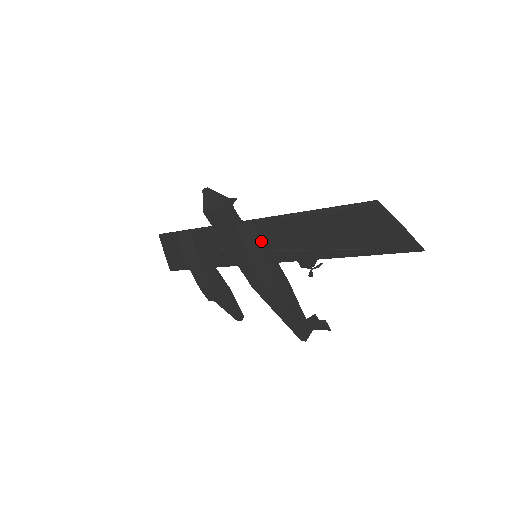
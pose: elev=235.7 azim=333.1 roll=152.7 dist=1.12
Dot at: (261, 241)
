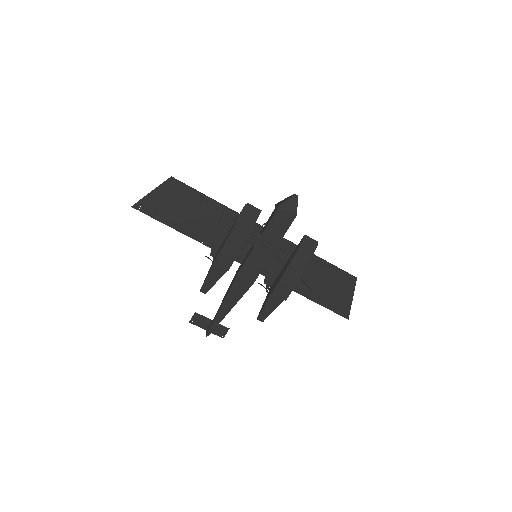
Dot at: (312, 256)
